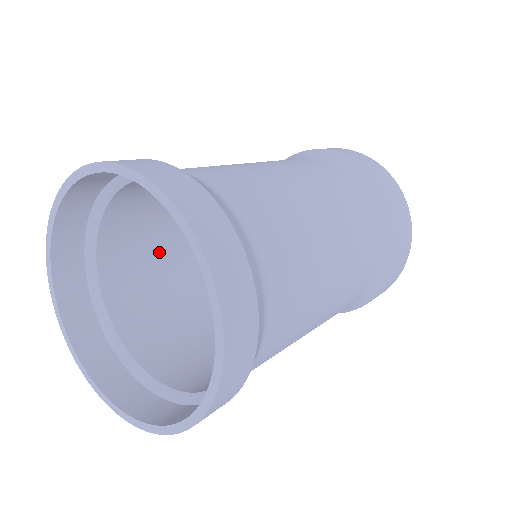
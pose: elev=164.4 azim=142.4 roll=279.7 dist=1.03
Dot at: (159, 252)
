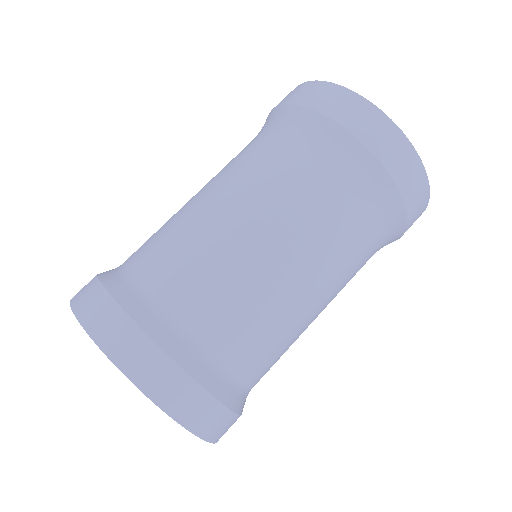
Dot at: occluded
